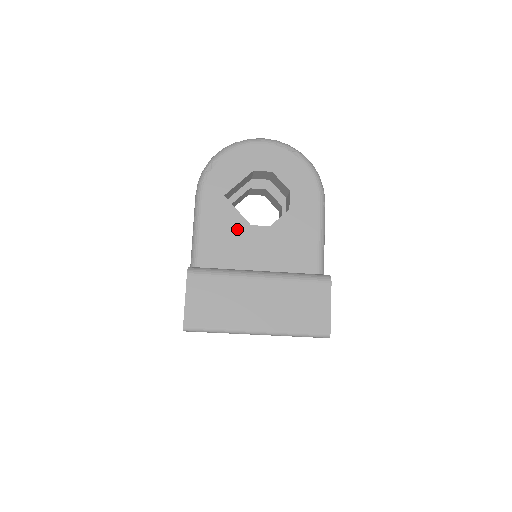
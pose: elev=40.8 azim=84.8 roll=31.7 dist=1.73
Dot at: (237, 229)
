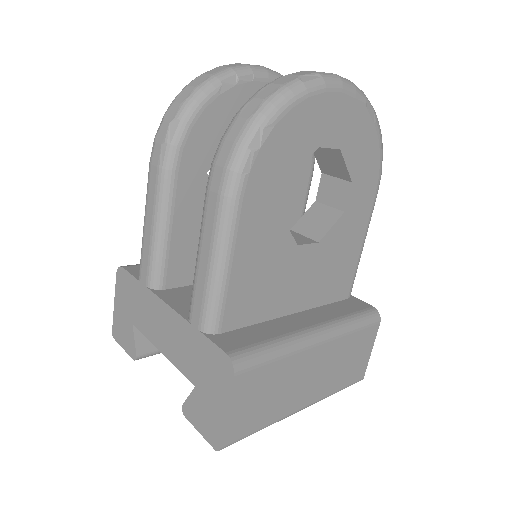
Dot at: (280, 255)
